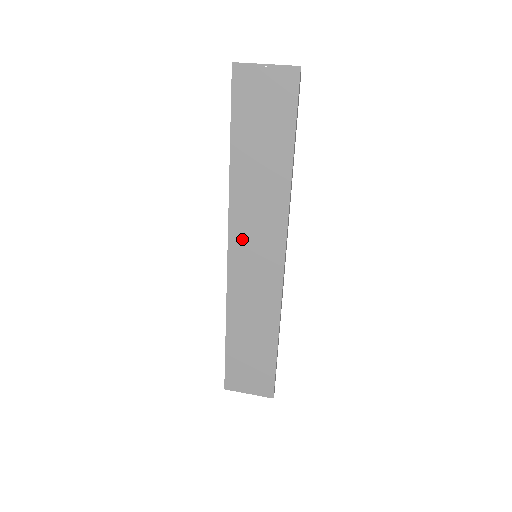
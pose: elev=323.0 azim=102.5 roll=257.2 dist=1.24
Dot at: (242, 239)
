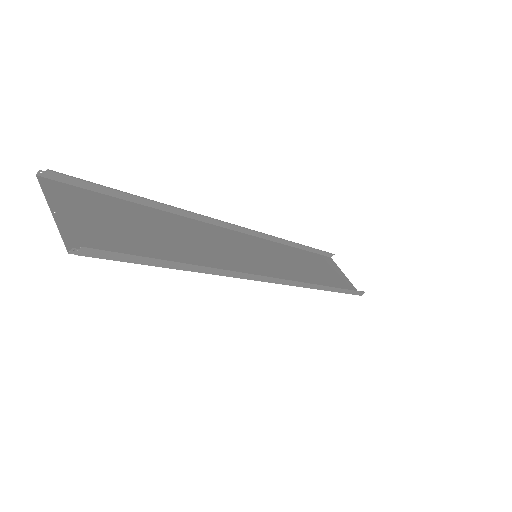
Dot at: (234, 241)
